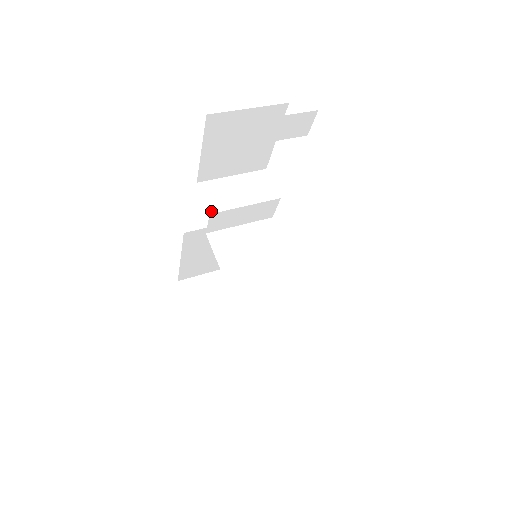
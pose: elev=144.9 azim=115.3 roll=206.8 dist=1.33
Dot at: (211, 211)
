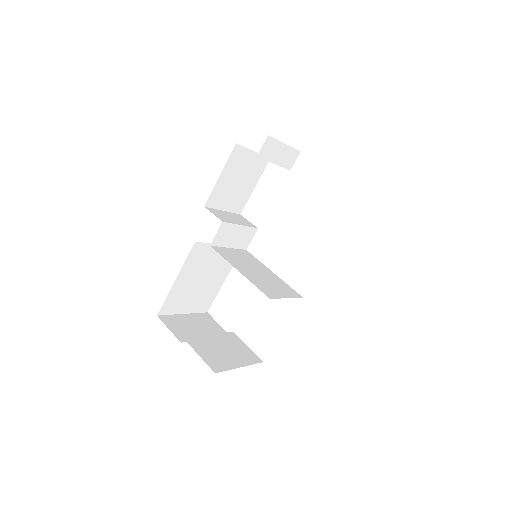
Dot at: (222, 221)
